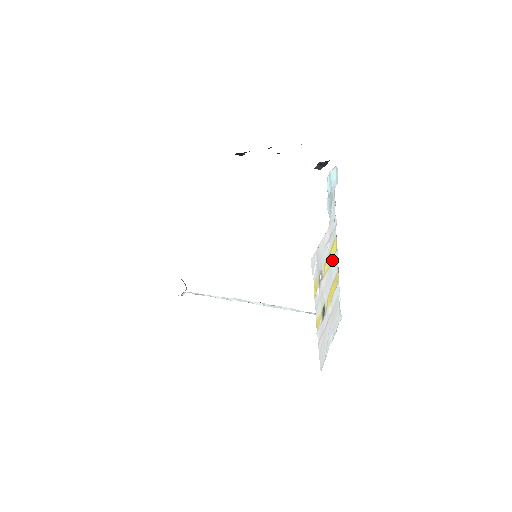
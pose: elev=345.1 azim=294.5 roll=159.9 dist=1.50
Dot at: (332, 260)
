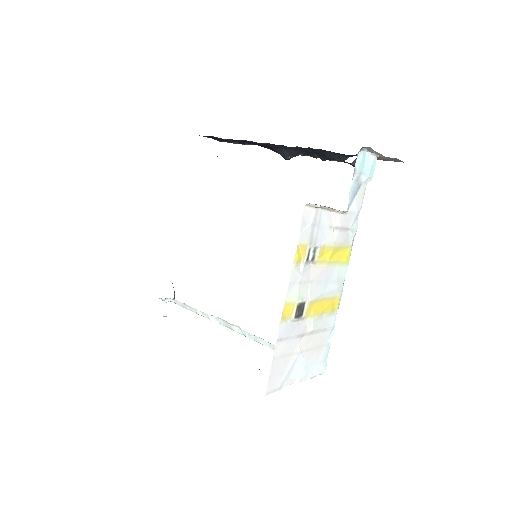
Dot at: (336, 266)
